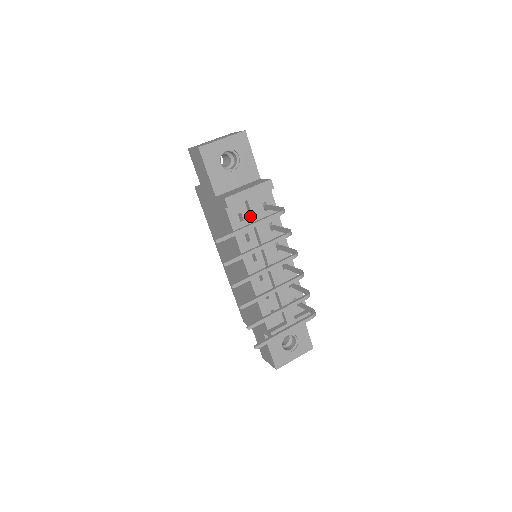
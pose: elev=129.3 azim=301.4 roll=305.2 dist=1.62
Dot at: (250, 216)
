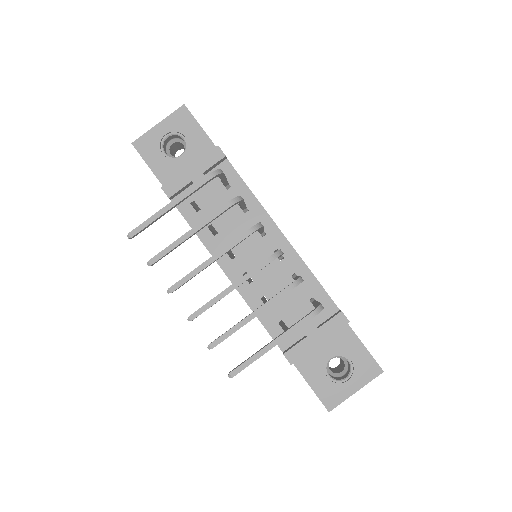
Dot at: (206, 201)
